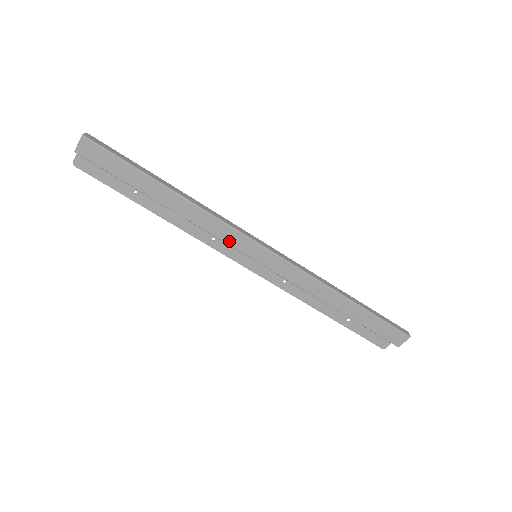
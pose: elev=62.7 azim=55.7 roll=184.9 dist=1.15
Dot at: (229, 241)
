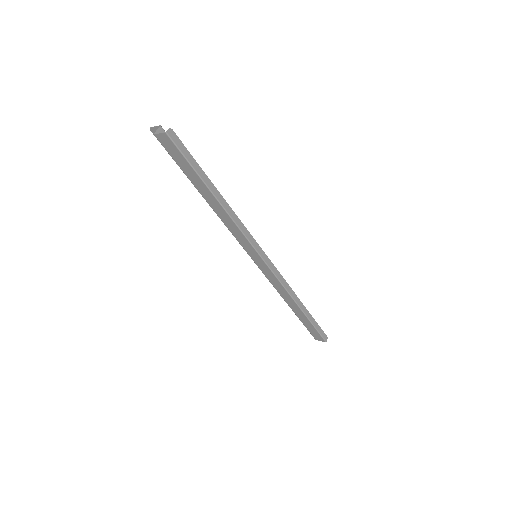
Dot at: (241, 243)
